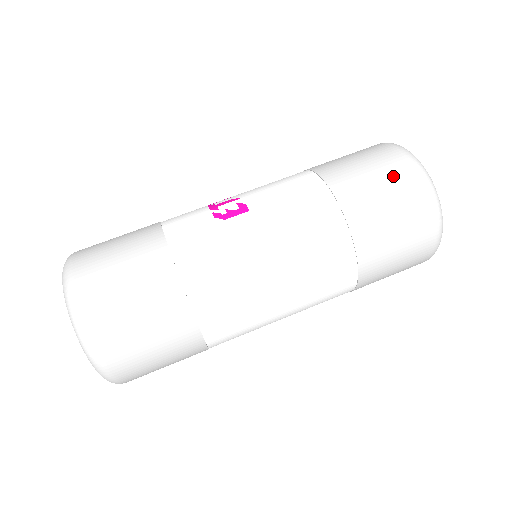
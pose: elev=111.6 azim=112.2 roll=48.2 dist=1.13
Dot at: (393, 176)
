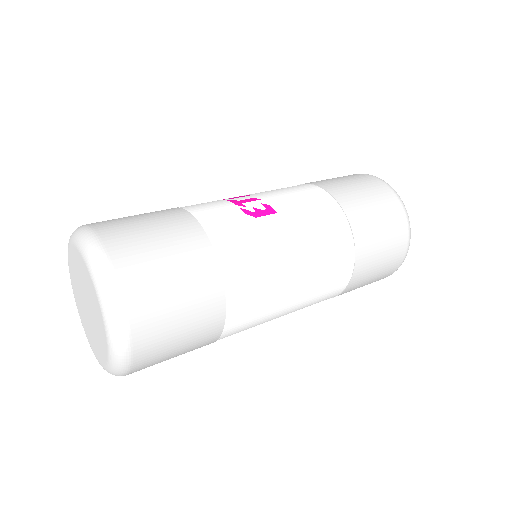
Dot at: (385, 204)
